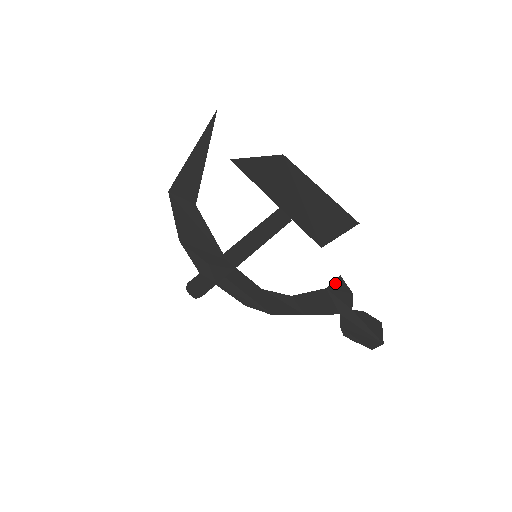
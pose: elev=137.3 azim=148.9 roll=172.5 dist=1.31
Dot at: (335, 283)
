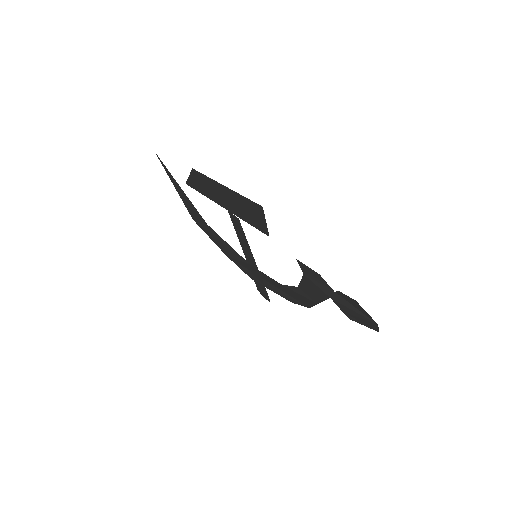
Dot at: (302, 267)
